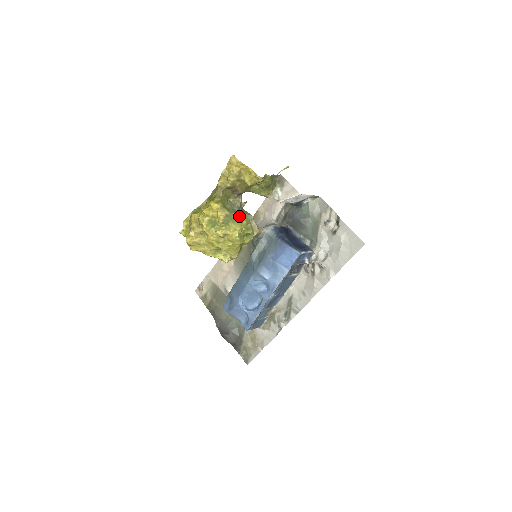
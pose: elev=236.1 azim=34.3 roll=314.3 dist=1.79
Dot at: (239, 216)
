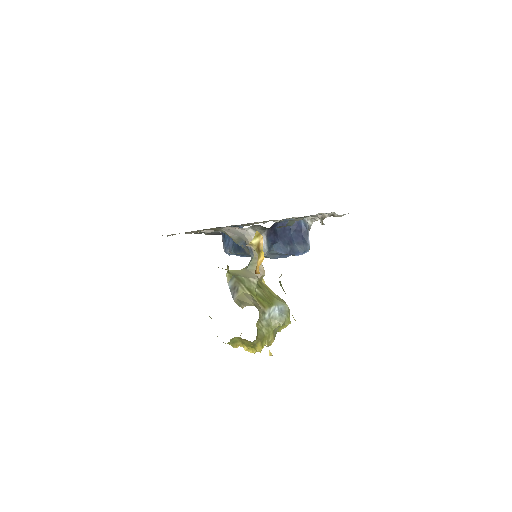
Dot at: (280, 326)
